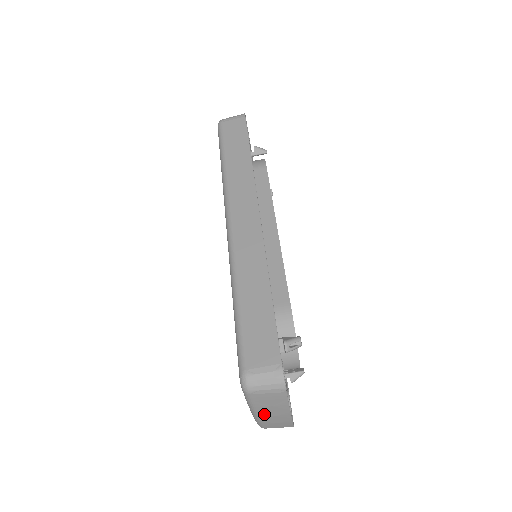
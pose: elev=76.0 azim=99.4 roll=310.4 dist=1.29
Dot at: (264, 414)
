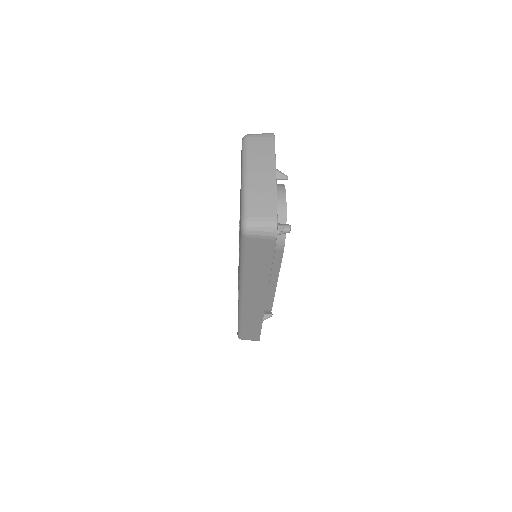
Dot at: occluded
